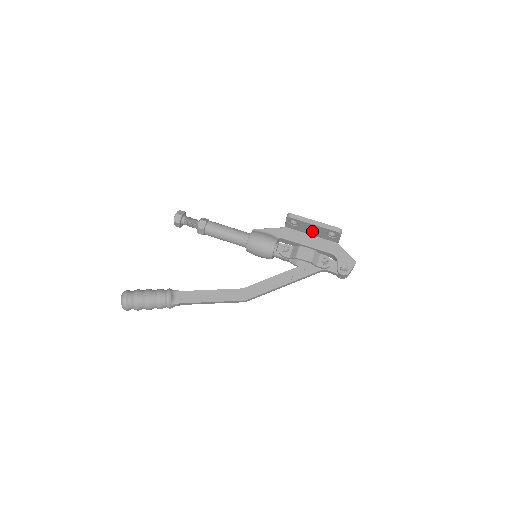
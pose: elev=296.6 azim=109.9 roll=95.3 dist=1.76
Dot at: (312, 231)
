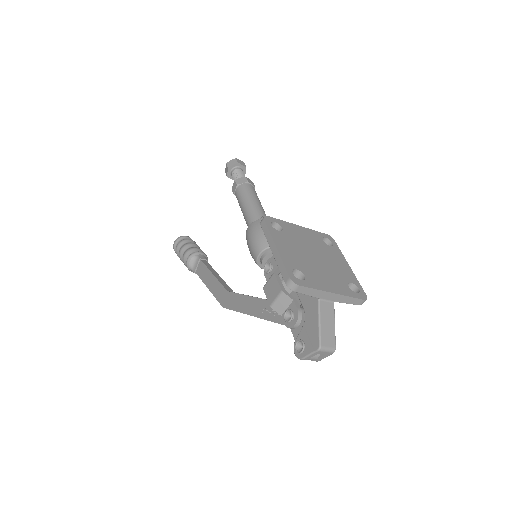
Dot at: occluded
